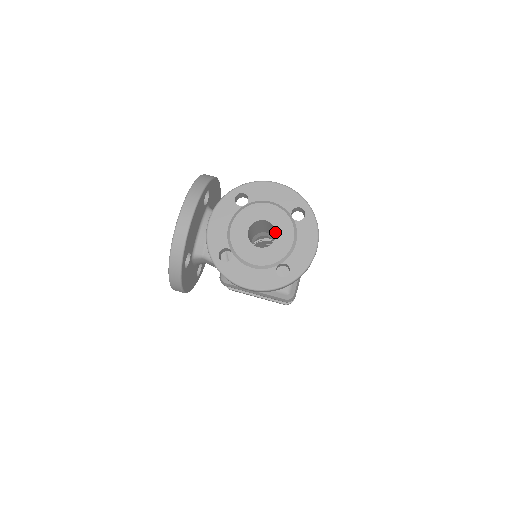
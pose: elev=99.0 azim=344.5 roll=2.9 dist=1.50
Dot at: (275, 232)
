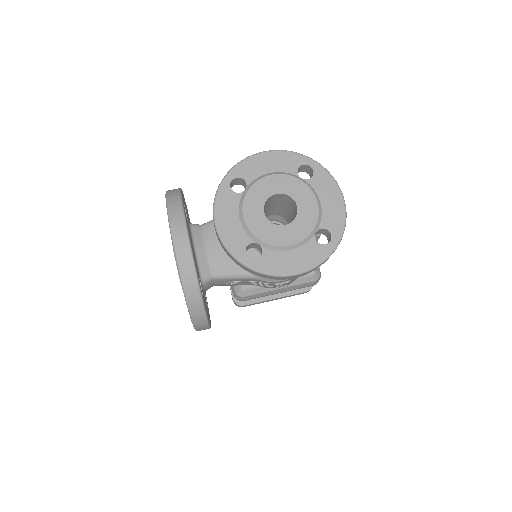
Dot at: (289, 204)
